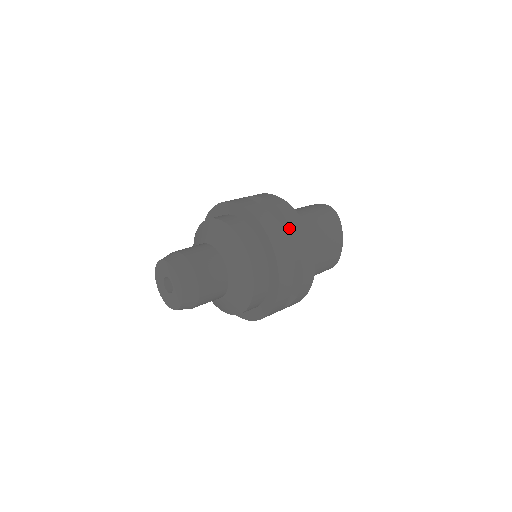
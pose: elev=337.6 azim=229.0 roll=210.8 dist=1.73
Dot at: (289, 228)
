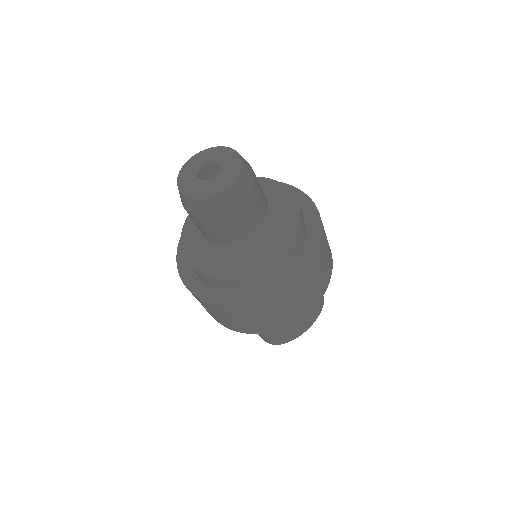
Dot at: (328, 253)
